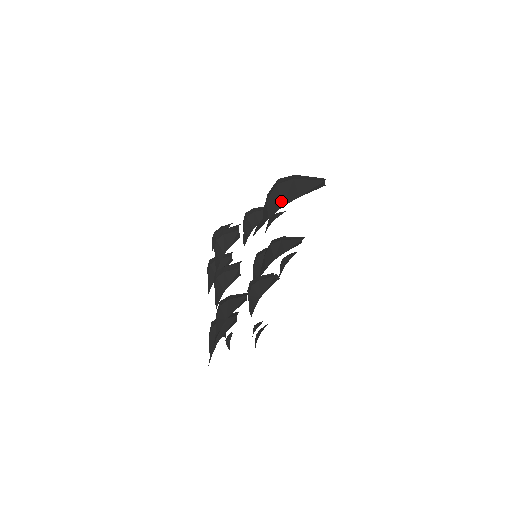
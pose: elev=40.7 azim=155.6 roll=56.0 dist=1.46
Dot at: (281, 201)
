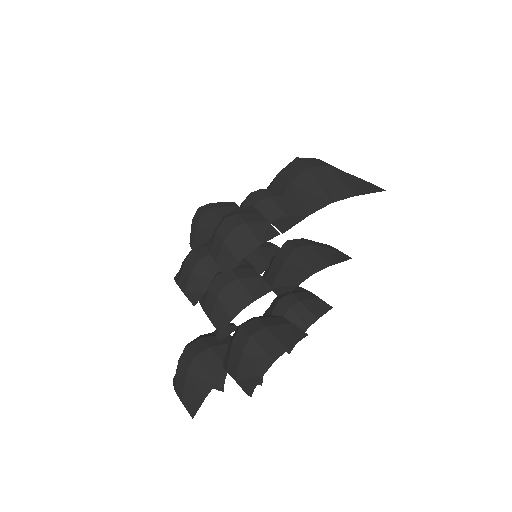
Dot at: (327, 194)
